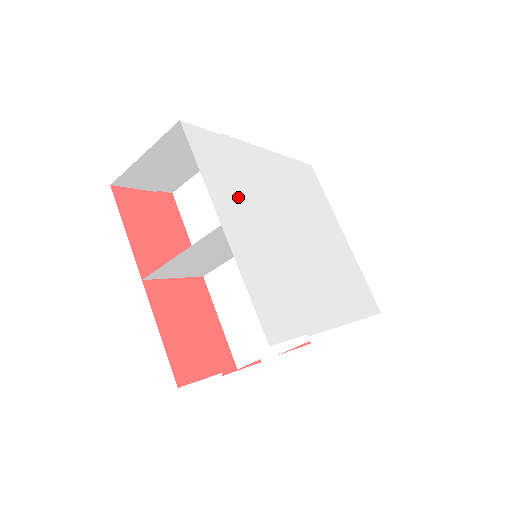
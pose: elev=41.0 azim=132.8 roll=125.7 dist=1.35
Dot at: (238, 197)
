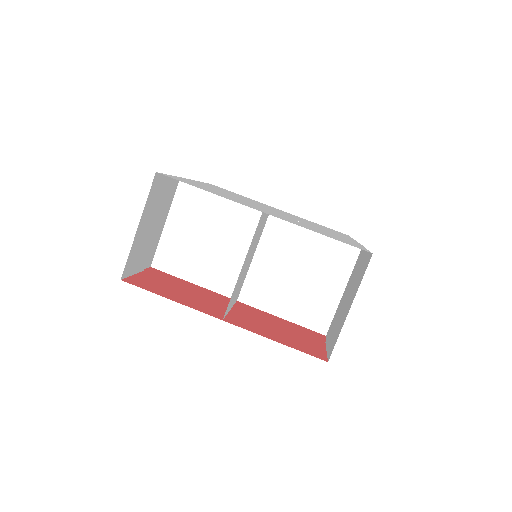
Dot at: (237, 200)
